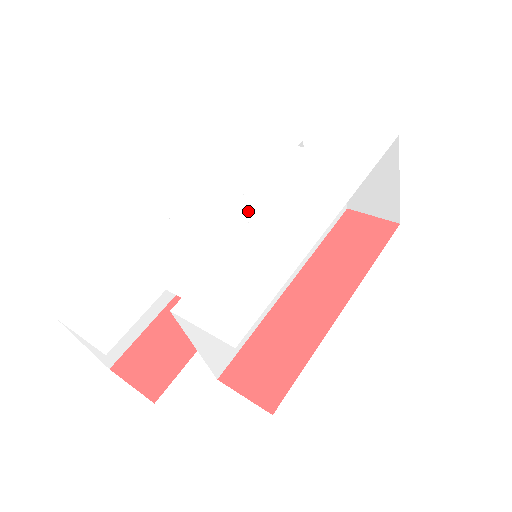
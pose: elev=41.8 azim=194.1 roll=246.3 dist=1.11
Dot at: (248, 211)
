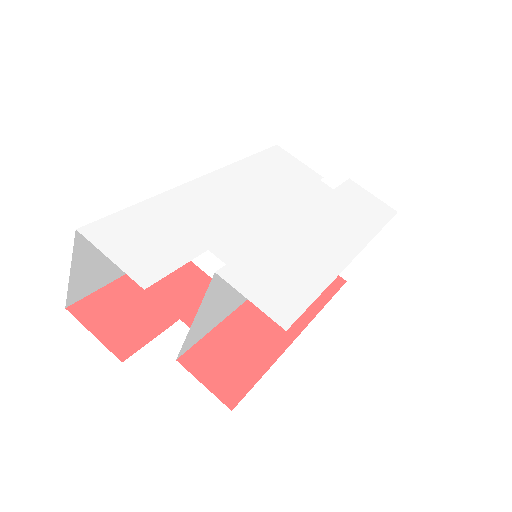
Dot at: (283, 213)
